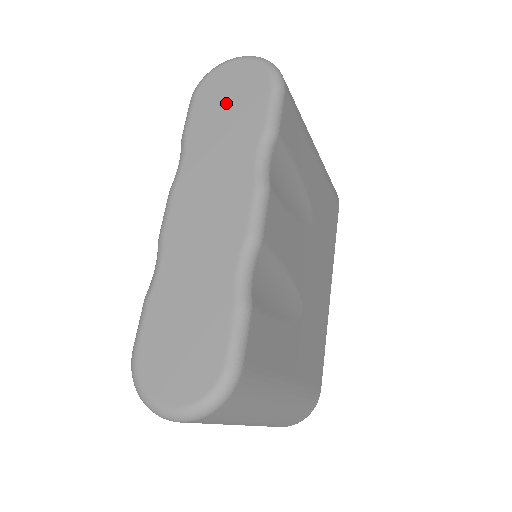
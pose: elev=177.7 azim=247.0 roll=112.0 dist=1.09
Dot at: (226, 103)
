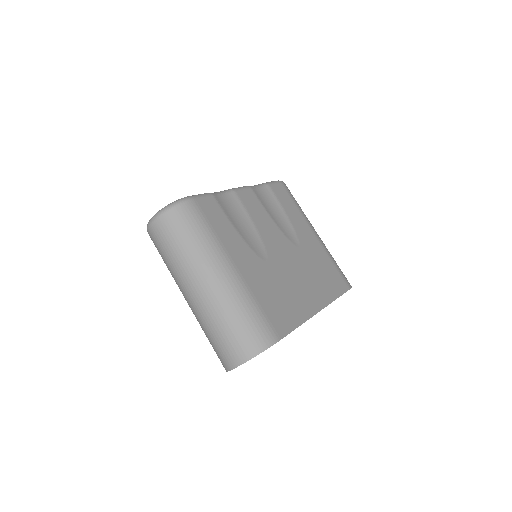
Dot at: occluded
